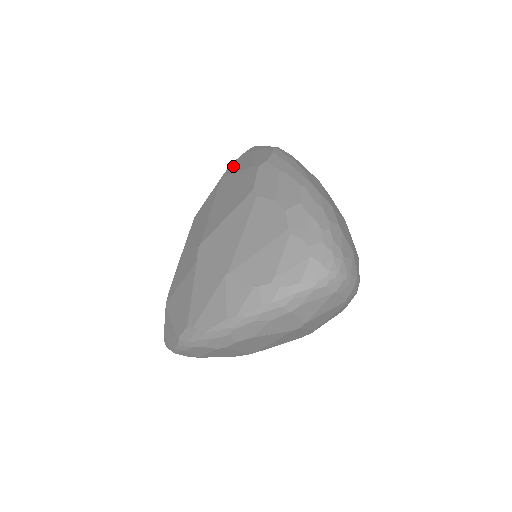
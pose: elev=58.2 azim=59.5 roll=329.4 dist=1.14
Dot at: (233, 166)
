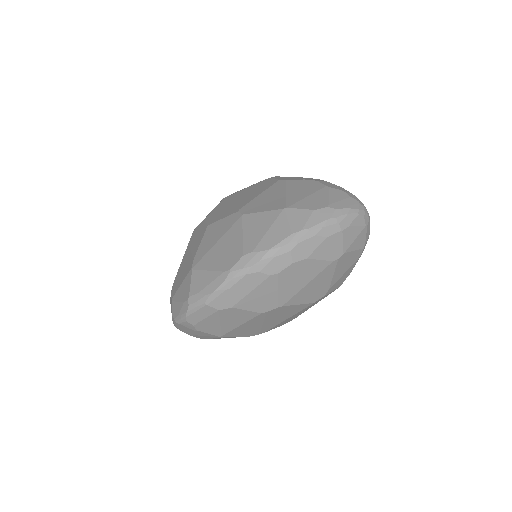
Dot at: occluded
